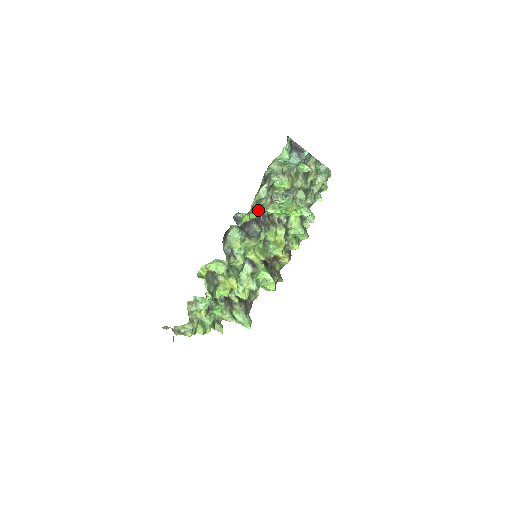
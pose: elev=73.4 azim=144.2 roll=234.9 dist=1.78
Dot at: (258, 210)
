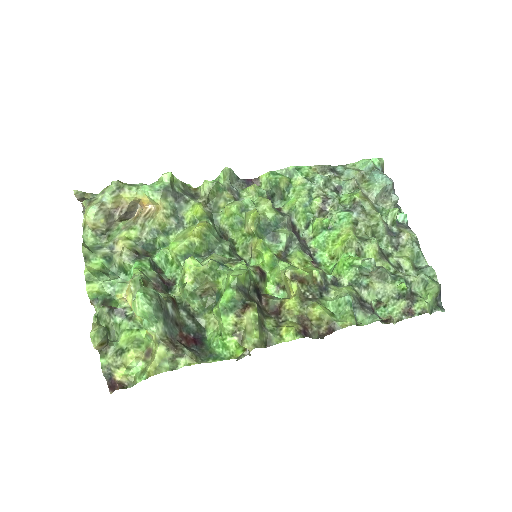
Dot at: (303, 188)
